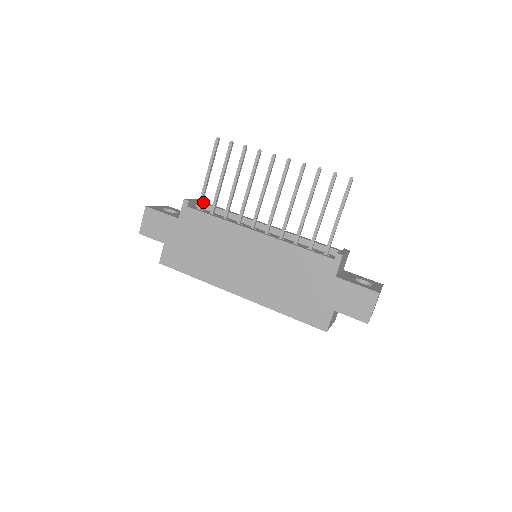
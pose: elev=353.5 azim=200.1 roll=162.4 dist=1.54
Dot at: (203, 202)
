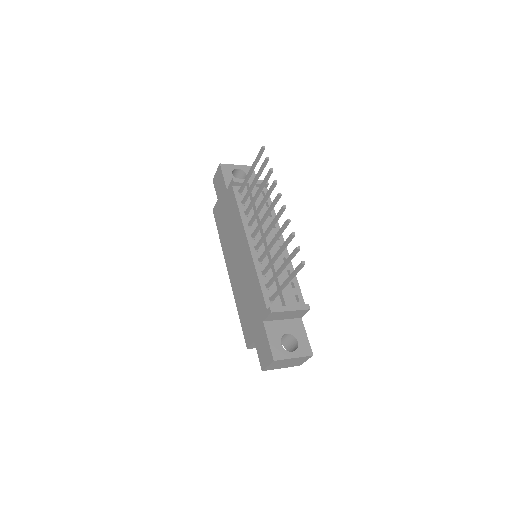
Dot at: occluded
